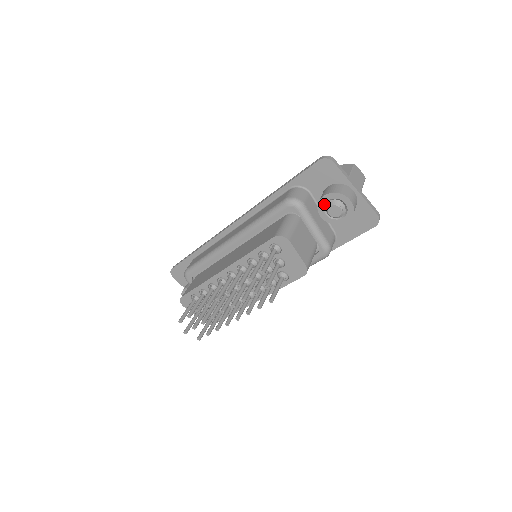
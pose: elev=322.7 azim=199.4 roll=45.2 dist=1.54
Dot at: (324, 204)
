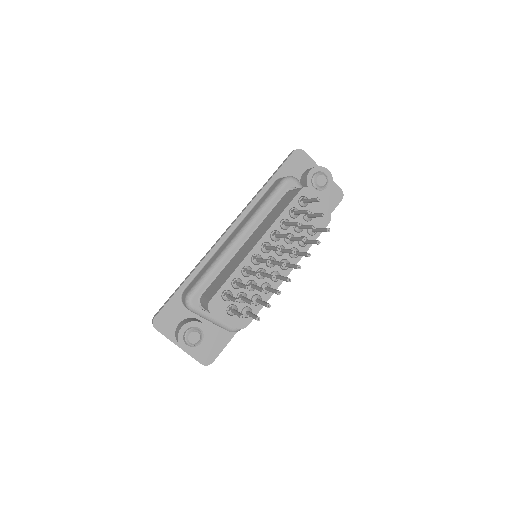
Dot at: (311, 179)
